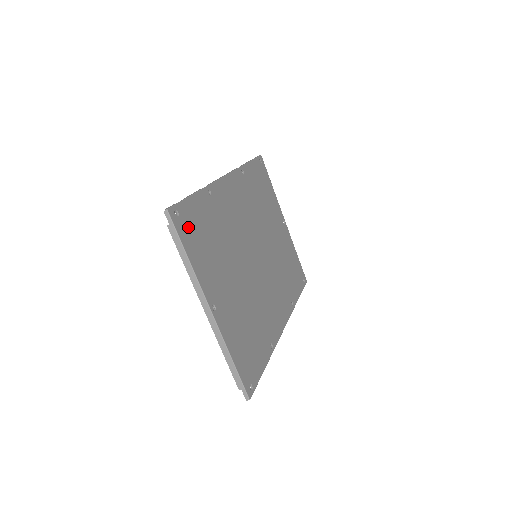
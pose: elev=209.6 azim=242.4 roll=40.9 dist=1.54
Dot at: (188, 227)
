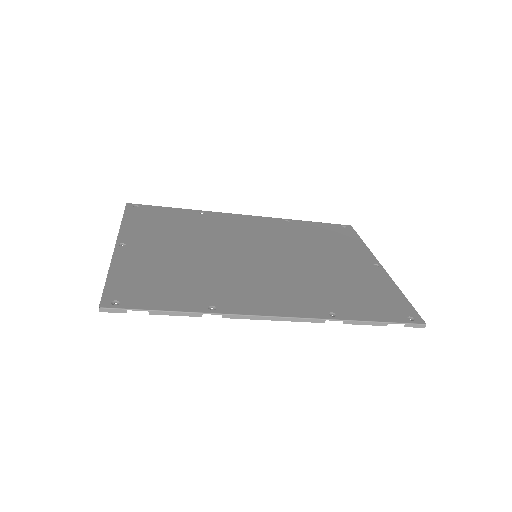
Dot at: (144, 213)
